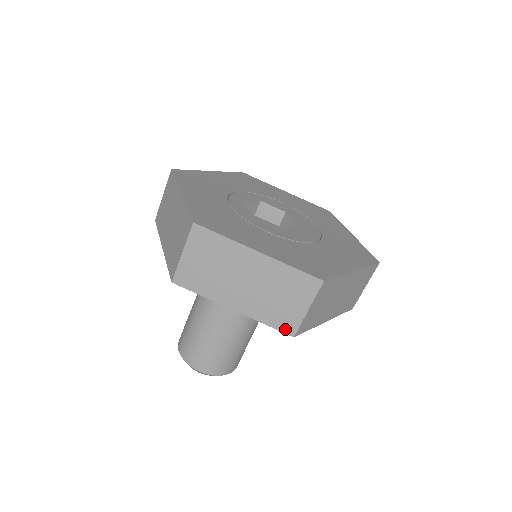
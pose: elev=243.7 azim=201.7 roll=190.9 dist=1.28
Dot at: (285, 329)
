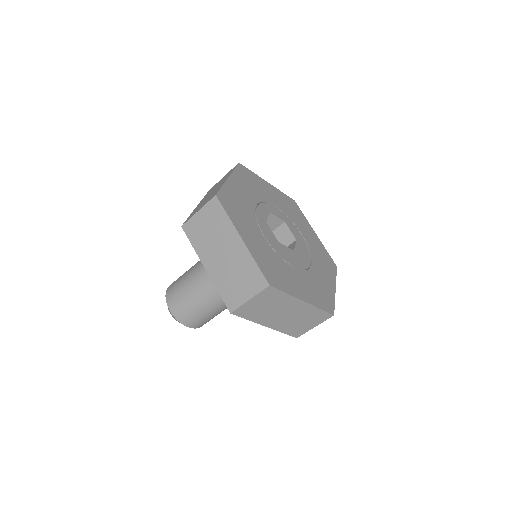
Dot at: (228, 304)
